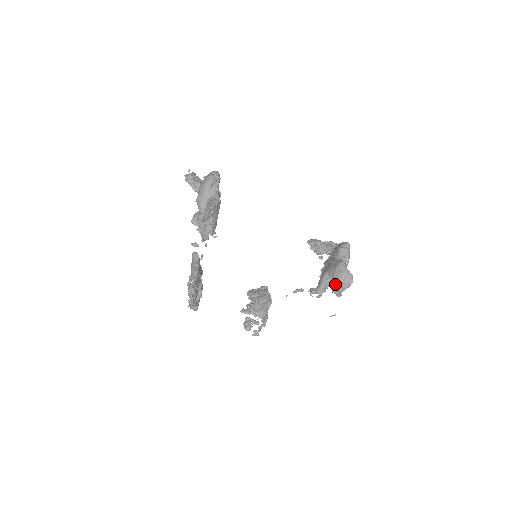
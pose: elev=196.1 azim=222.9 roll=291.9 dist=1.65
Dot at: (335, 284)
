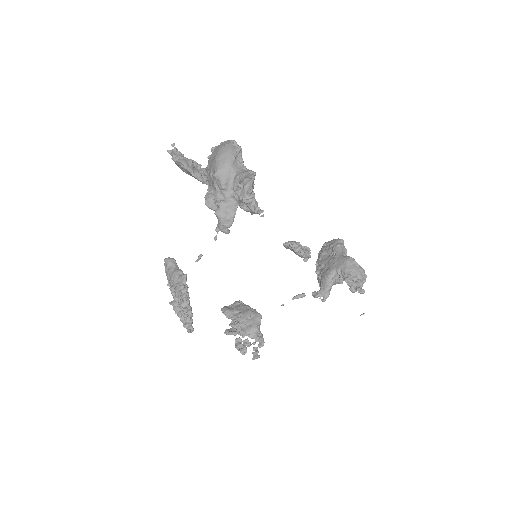
Dot at: (352, 280)
